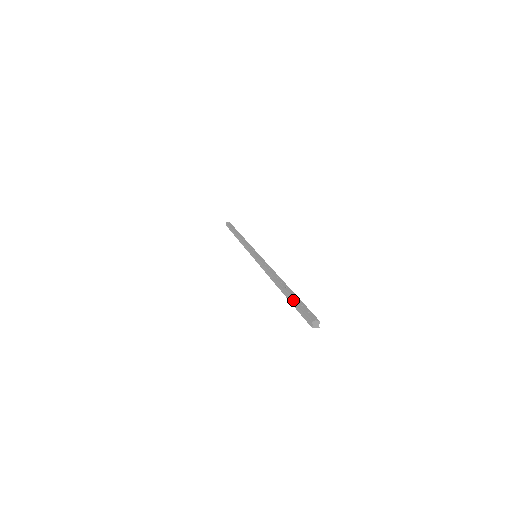
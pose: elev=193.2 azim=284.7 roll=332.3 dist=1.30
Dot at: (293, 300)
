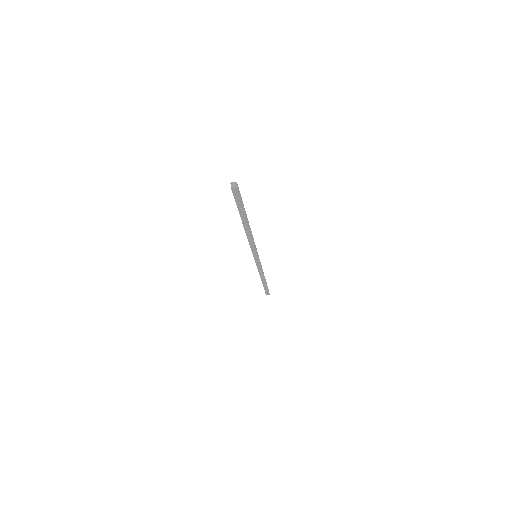
Dot at: occluded
